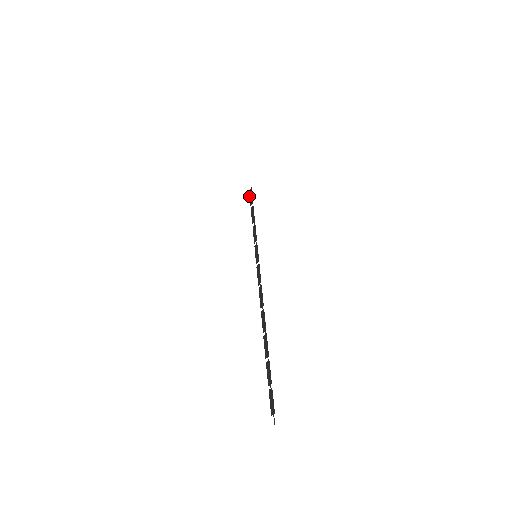
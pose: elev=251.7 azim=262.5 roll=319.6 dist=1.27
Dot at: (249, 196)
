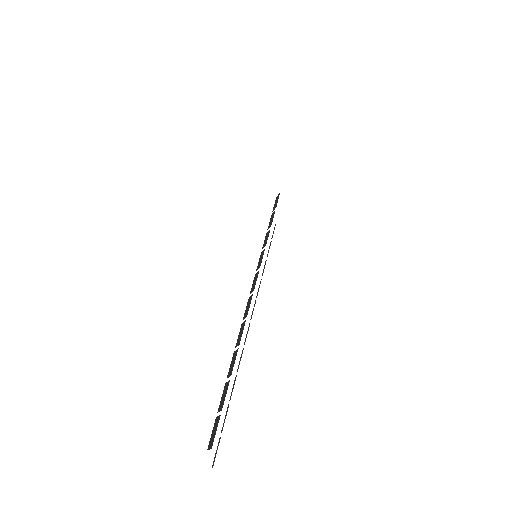
Dot at: (275, 201)
